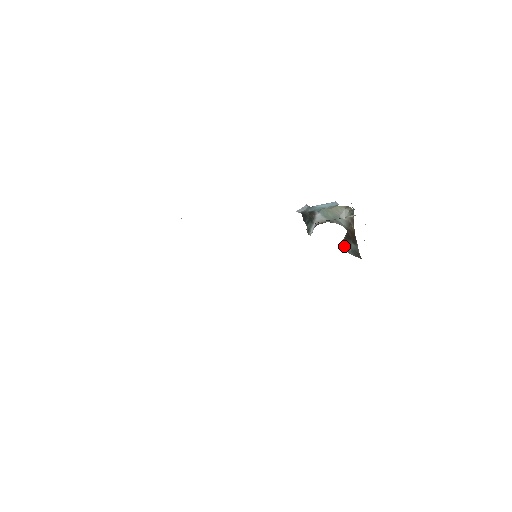
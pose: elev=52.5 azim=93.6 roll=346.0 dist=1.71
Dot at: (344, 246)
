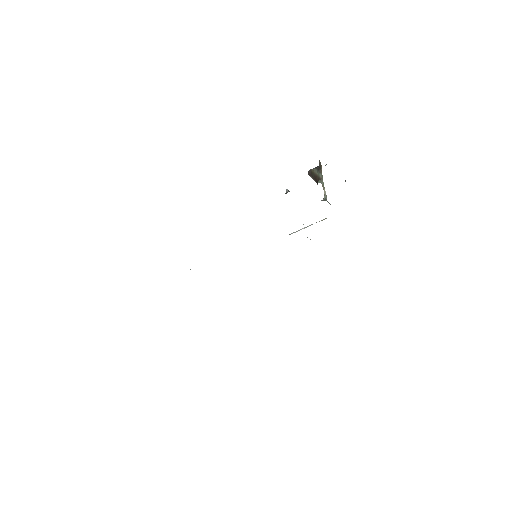
Dot at: occluded
